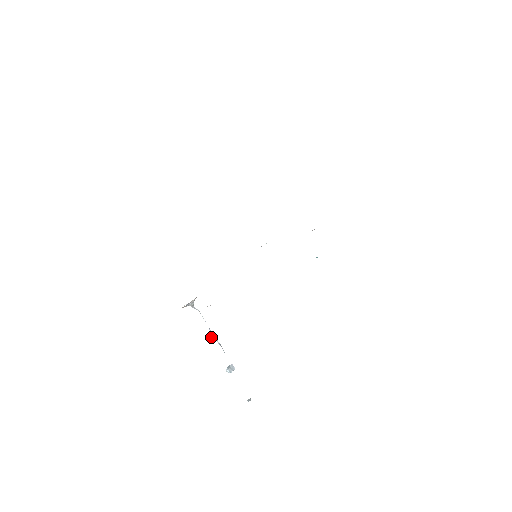
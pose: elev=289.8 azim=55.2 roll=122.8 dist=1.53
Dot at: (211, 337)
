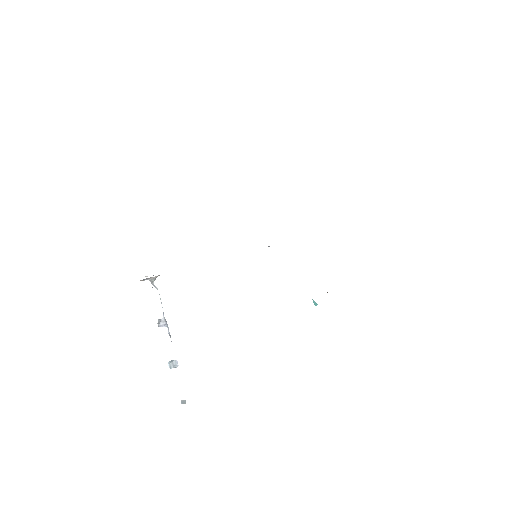
Dot at: (162, 323)
